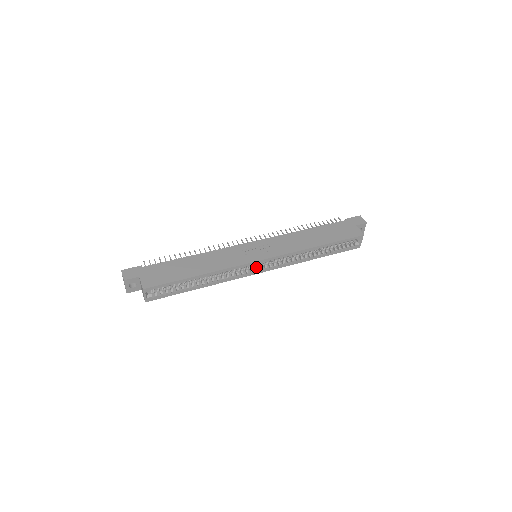
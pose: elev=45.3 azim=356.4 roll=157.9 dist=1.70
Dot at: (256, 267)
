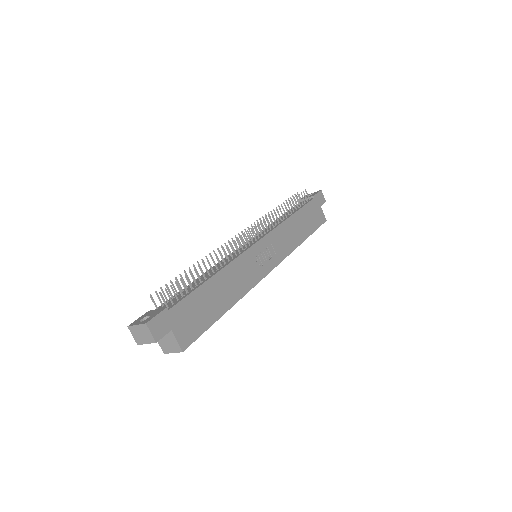
Dot at: occluded
